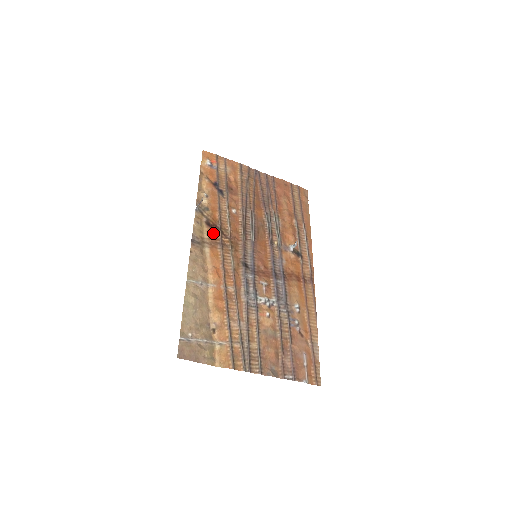
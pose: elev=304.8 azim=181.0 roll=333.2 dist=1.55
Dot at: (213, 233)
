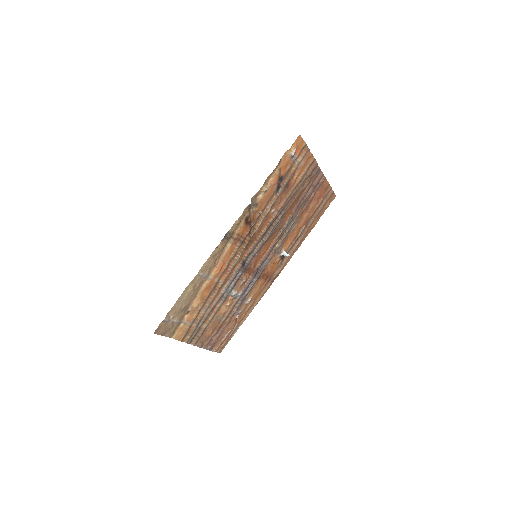
Dot at: (244, 230)
